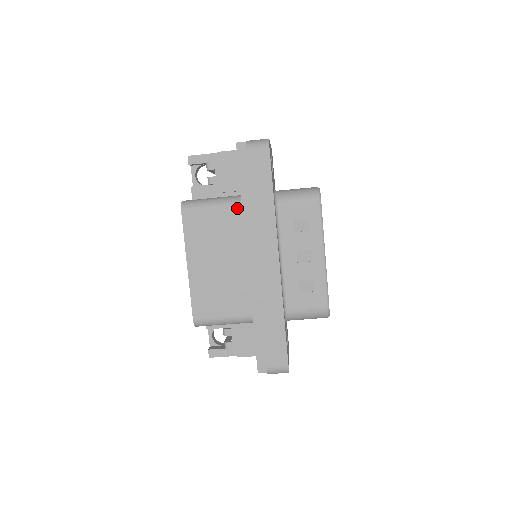
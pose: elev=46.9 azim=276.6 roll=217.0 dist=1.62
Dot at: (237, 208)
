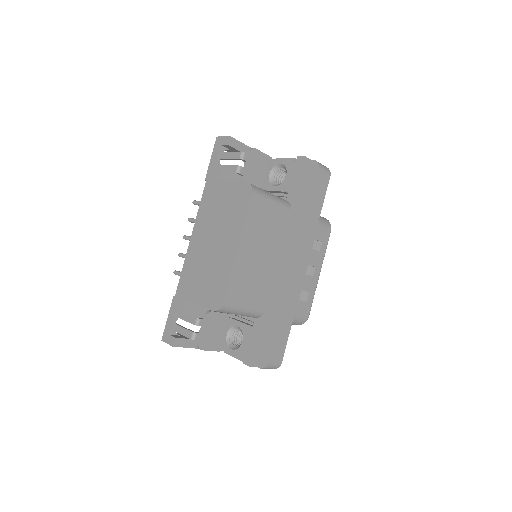
Dot at: (288, 211)
